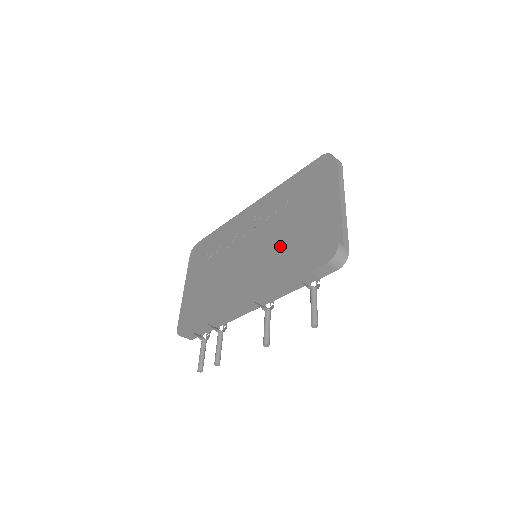
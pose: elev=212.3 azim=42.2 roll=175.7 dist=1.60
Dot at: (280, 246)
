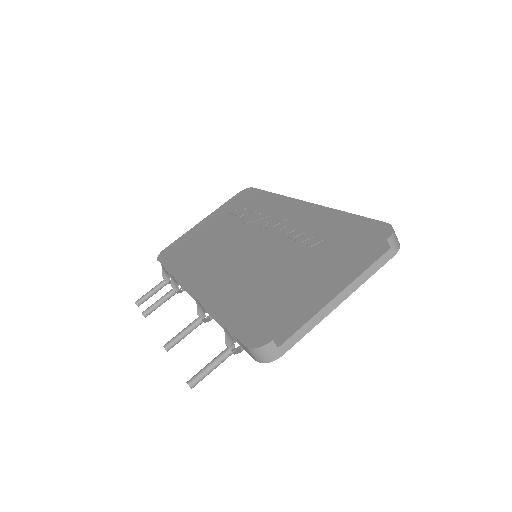
Dot at: (259, 275)
